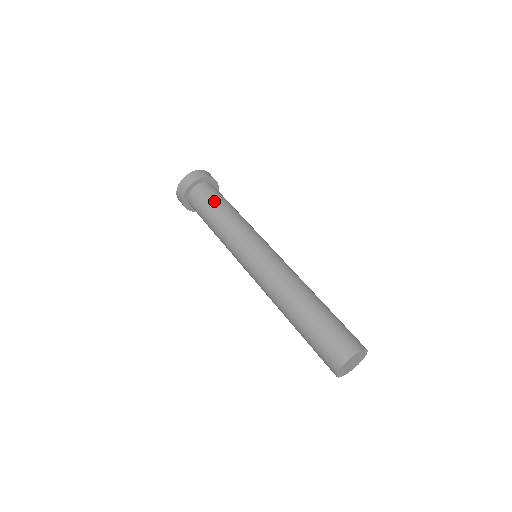
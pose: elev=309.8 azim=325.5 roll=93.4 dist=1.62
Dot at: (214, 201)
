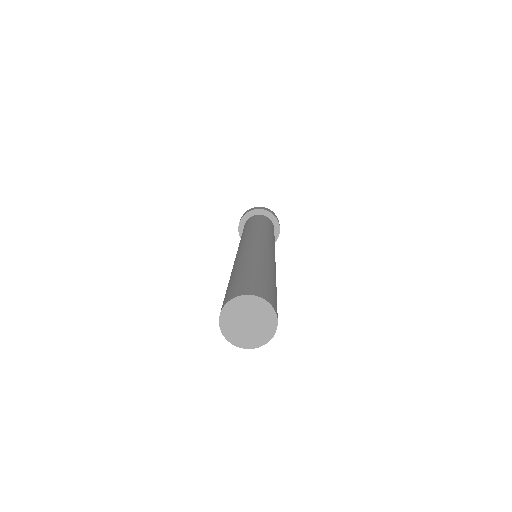
Dot at: (252, 221)
